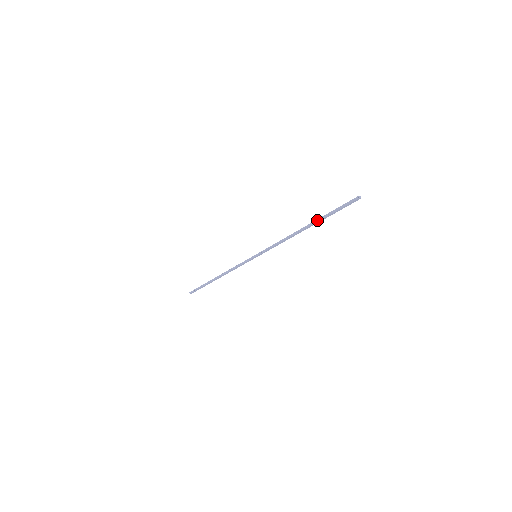
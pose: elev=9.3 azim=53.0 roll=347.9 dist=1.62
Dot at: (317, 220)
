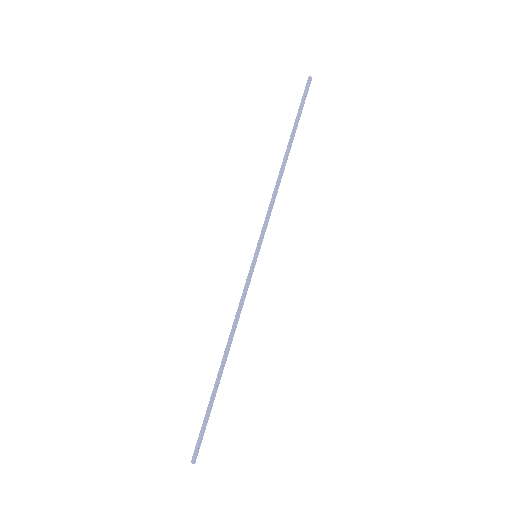
Dot at: (291, 135)
